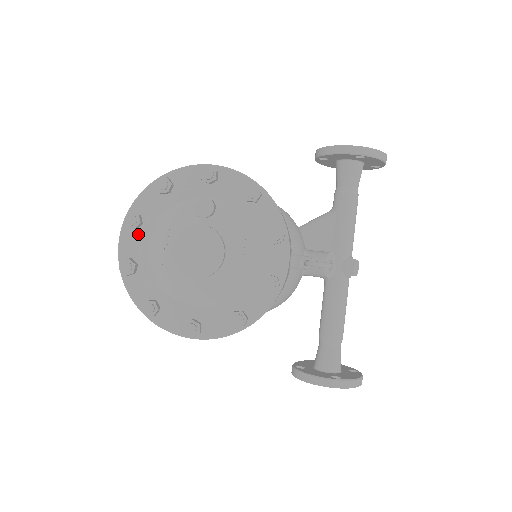
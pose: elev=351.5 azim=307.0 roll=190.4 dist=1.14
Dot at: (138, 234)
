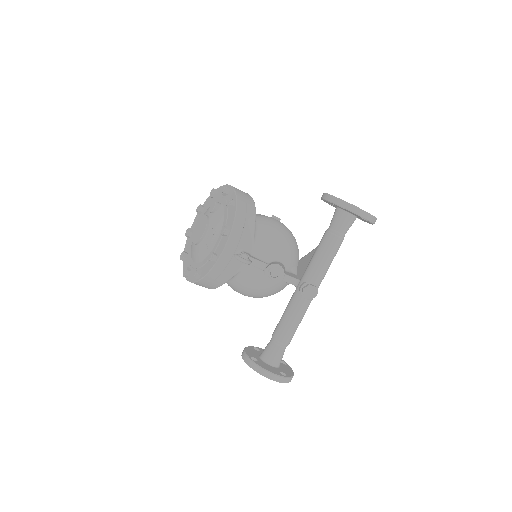
Dot at: (199, 217)
